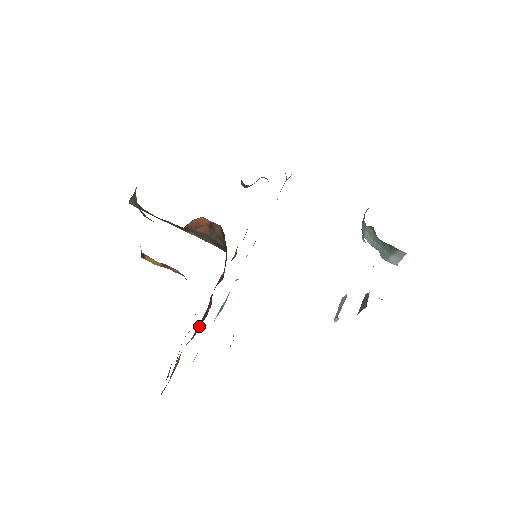
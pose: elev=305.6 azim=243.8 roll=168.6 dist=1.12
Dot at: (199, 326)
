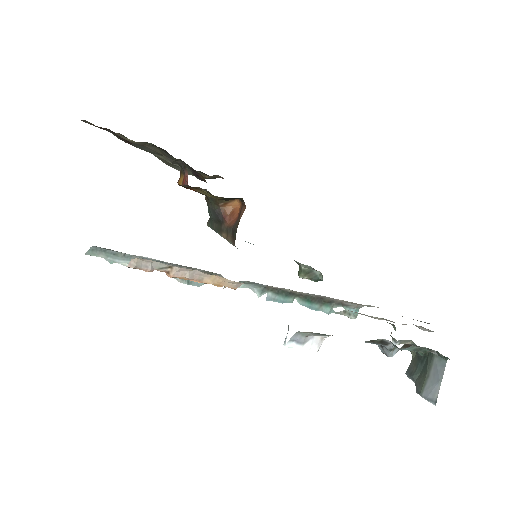
Dot at: occluded
